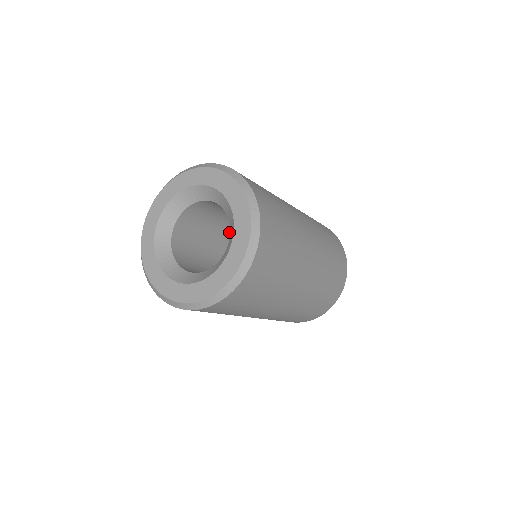
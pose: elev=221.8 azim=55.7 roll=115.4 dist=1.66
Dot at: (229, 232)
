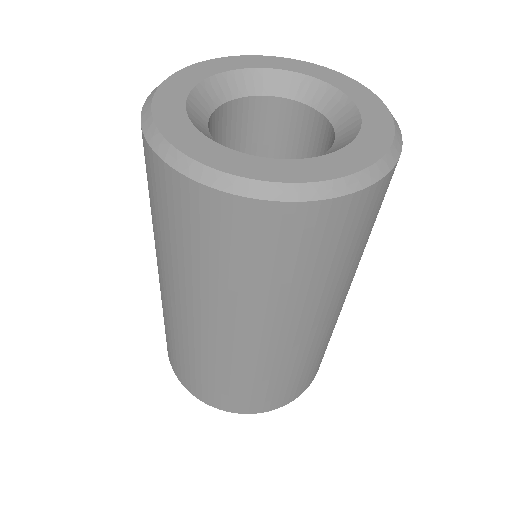
Dot at: occluded
